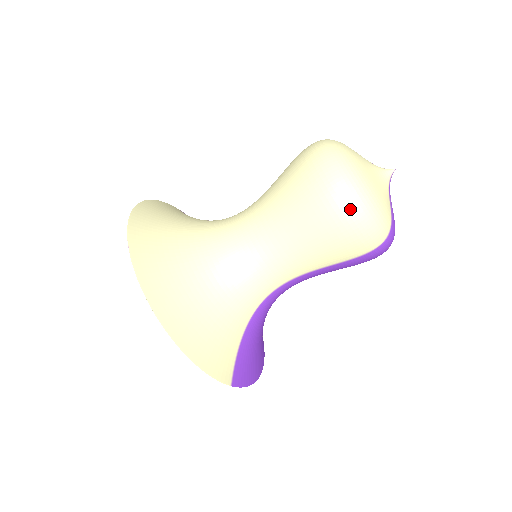
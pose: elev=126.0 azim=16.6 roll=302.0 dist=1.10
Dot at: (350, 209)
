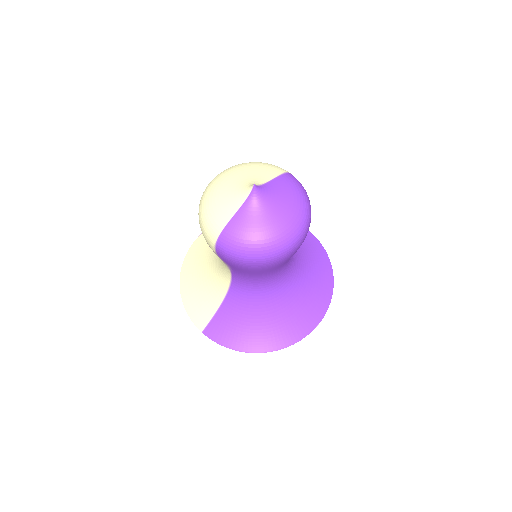
Dot at: occluded
